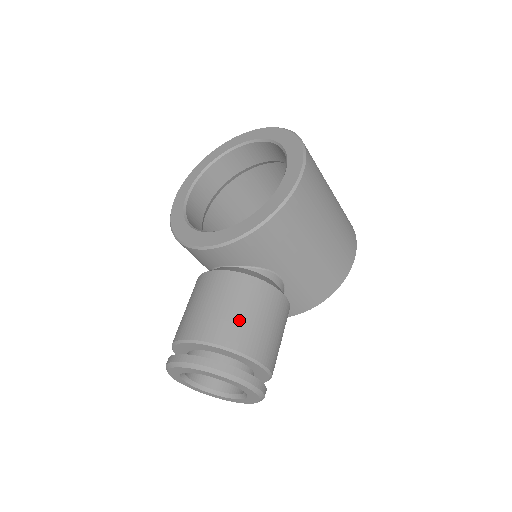
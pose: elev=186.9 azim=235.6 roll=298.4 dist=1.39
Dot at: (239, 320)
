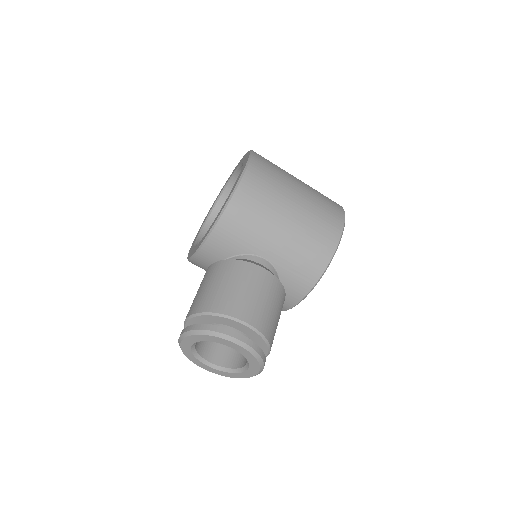
Dot at: (218, 291)
